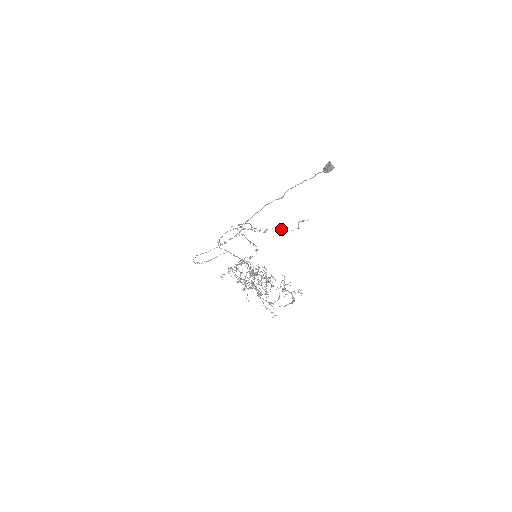
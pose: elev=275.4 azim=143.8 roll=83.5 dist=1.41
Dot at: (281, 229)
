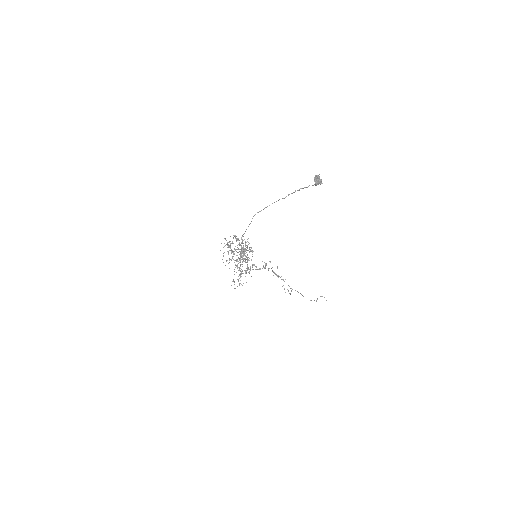
Dot at: occluded
